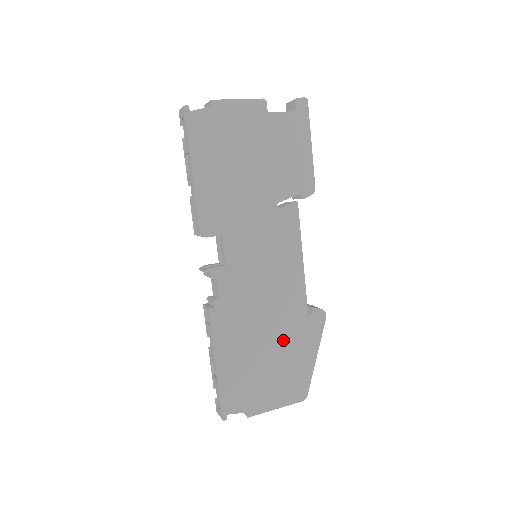
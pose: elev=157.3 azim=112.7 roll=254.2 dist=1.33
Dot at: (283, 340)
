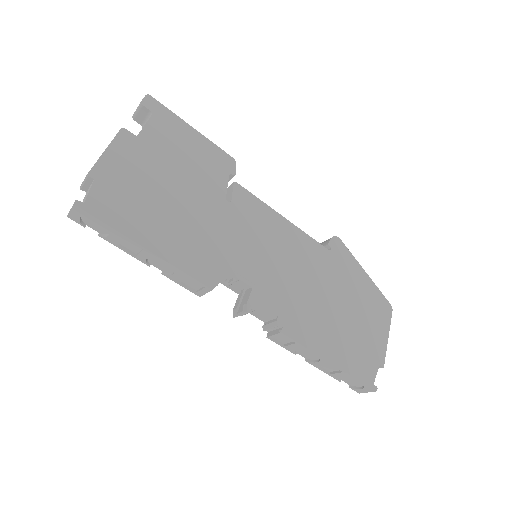
Dot at: (340, 289)
